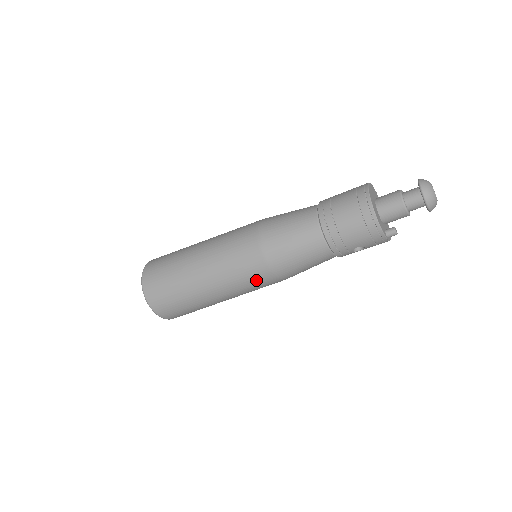
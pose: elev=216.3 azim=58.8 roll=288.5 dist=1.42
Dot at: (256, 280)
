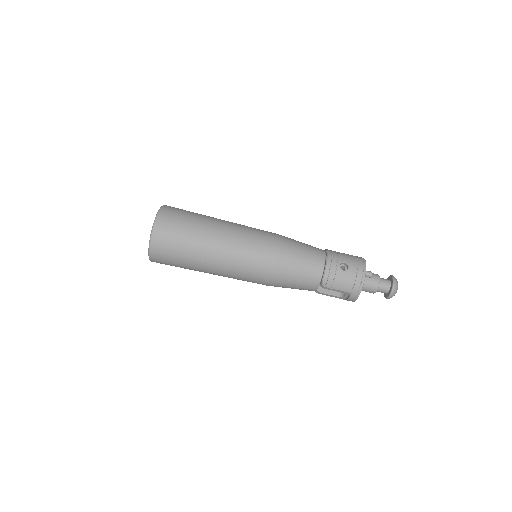
Dot at: (263, 236)
